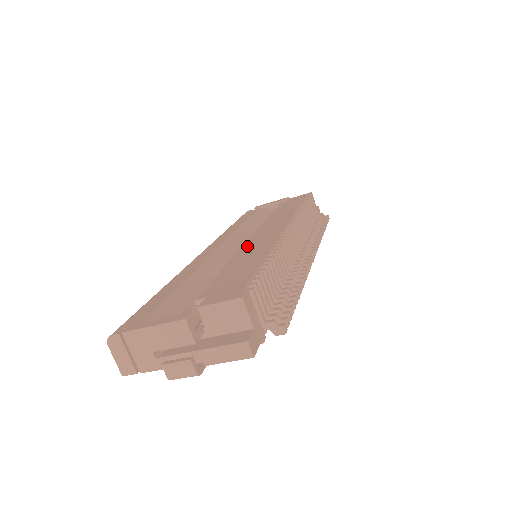
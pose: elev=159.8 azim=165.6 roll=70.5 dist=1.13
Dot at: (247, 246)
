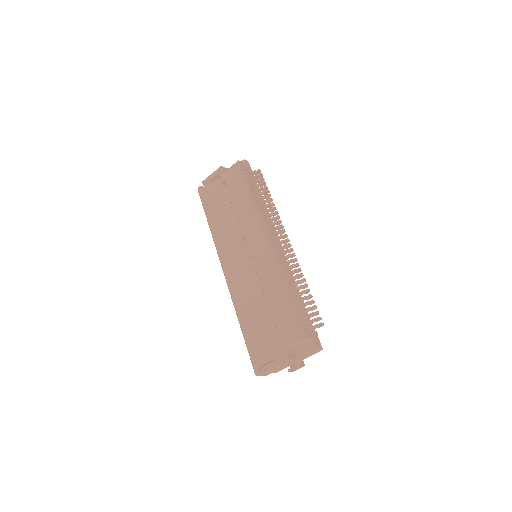
Dot at: (259, 270)
